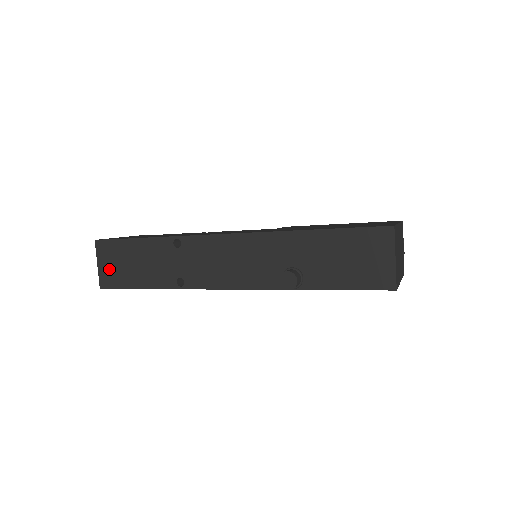
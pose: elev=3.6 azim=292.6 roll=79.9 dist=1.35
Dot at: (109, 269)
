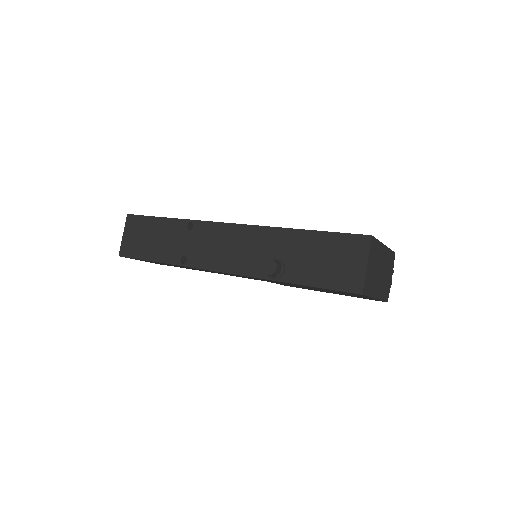
Dot at: (131, 240)
